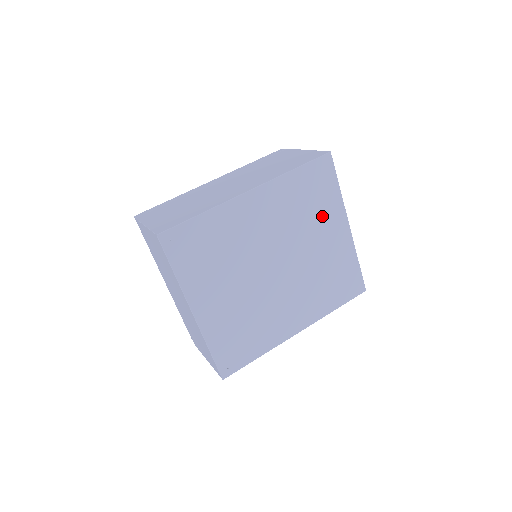
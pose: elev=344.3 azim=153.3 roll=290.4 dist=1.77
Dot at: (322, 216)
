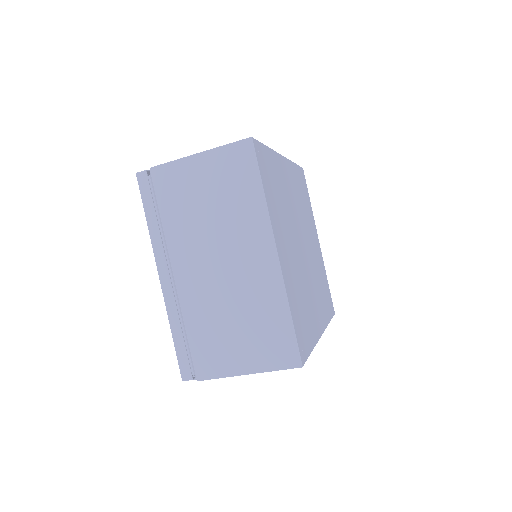
Dot at: (309, 218)
